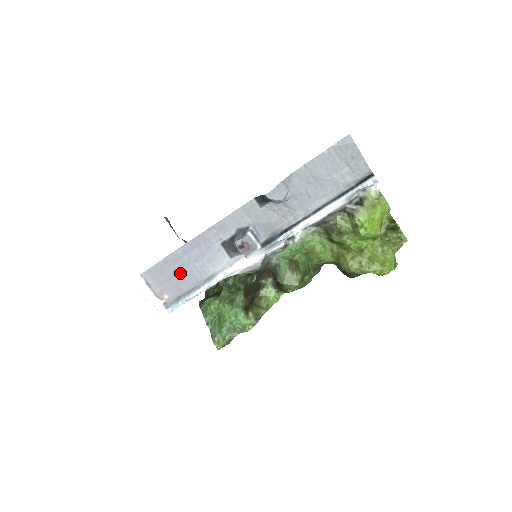
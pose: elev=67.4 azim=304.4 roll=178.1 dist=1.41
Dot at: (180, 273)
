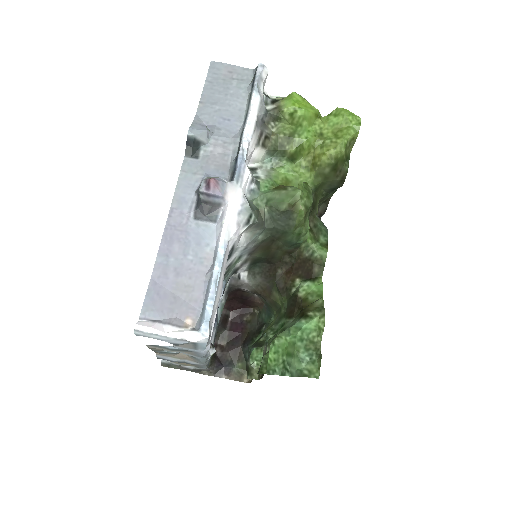
Dot at: (181, 282)
